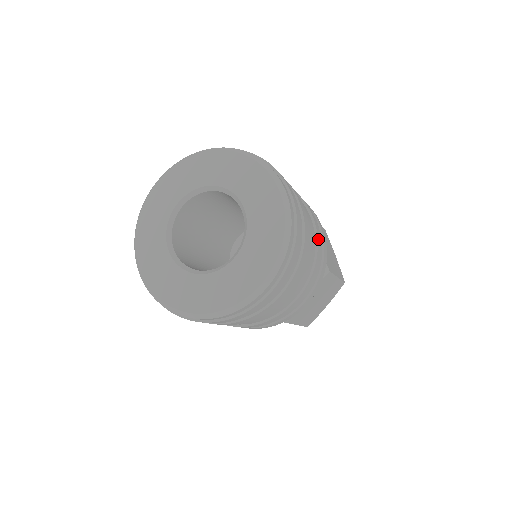
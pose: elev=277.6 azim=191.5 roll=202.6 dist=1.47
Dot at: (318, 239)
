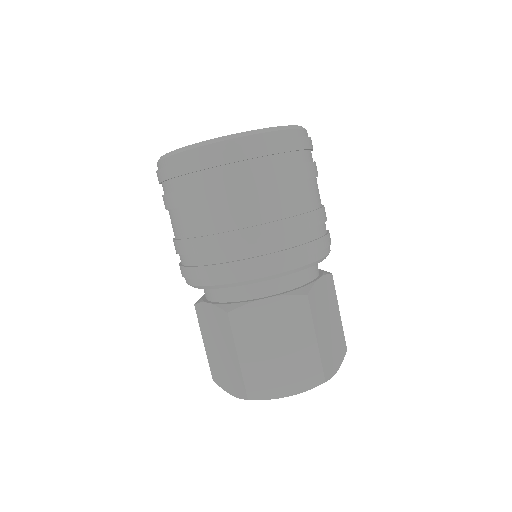
Dot at: (310, 215)
